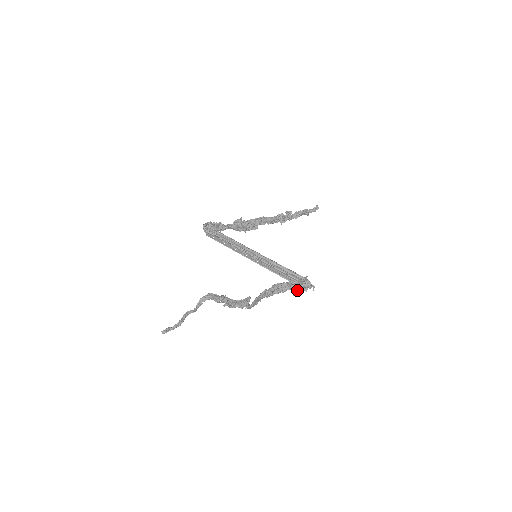
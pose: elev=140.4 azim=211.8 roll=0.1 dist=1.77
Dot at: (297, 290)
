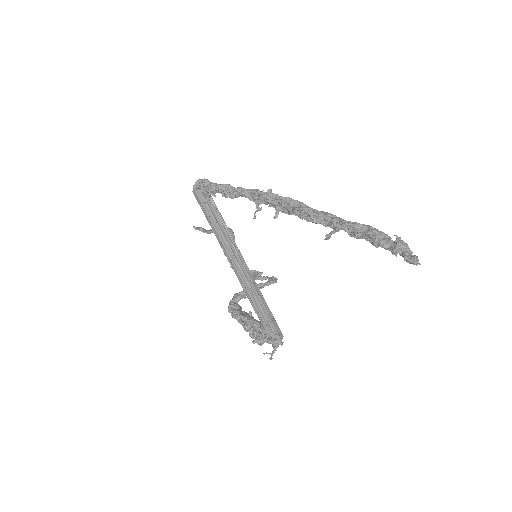
Dot at: occluded
